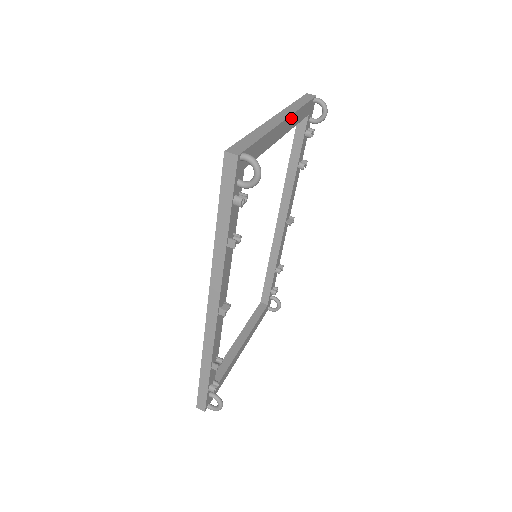
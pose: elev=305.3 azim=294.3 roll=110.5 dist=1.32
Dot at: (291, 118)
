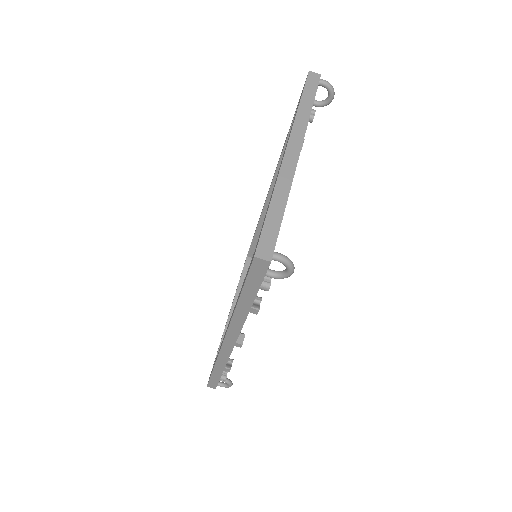
Dot at: (303, 139)
